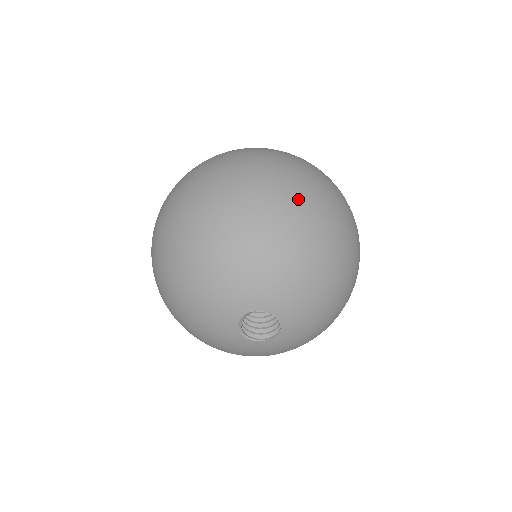
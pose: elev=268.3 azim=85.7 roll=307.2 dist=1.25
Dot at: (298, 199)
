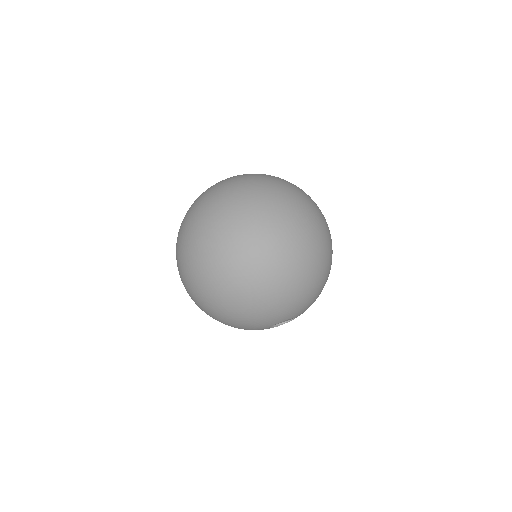
Dot at: (252, 268)
